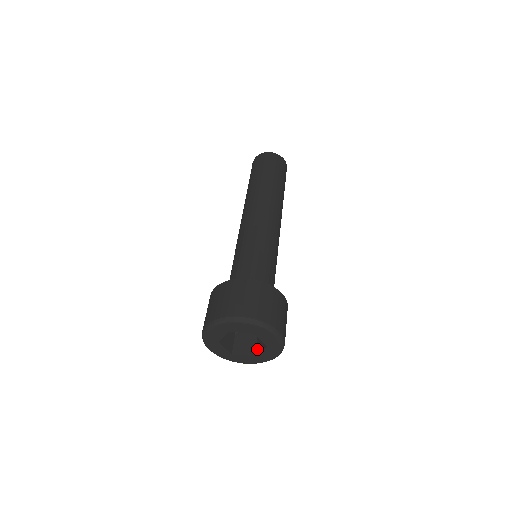
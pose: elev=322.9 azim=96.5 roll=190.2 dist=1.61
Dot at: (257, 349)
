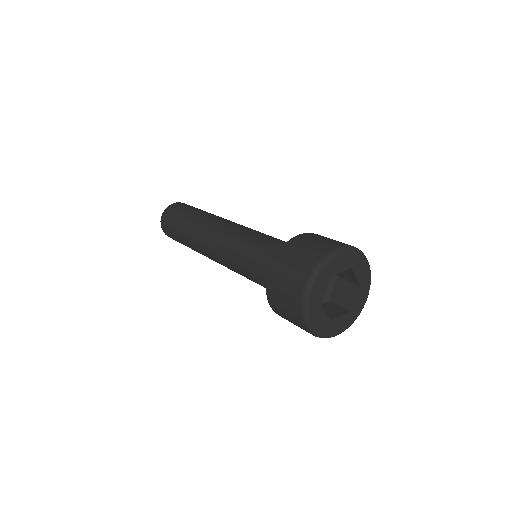
Dot at: (346, 304)
